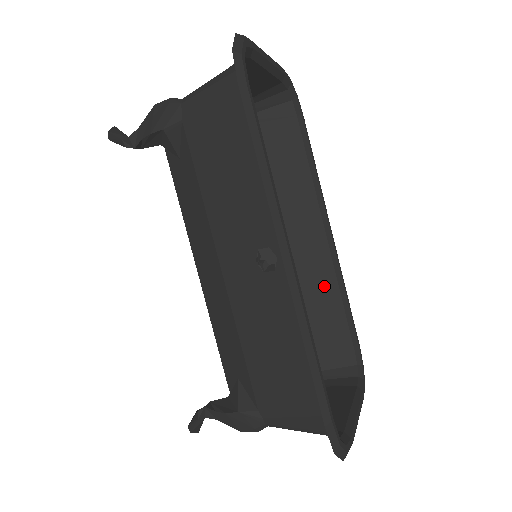
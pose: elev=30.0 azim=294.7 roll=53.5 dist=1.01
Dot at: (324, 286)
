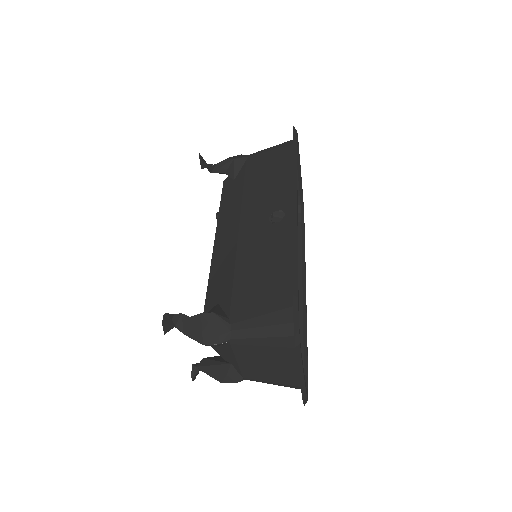
Dot at: occluded
